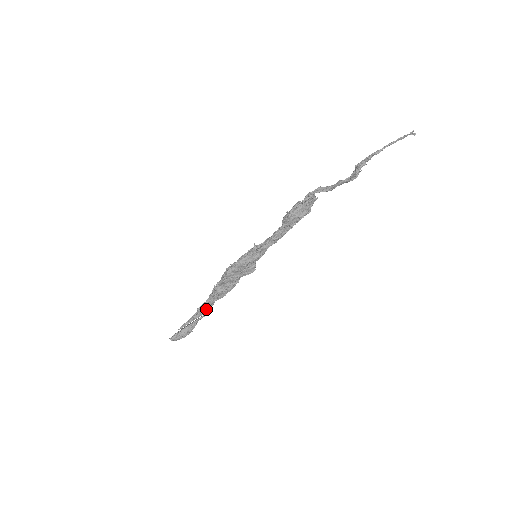
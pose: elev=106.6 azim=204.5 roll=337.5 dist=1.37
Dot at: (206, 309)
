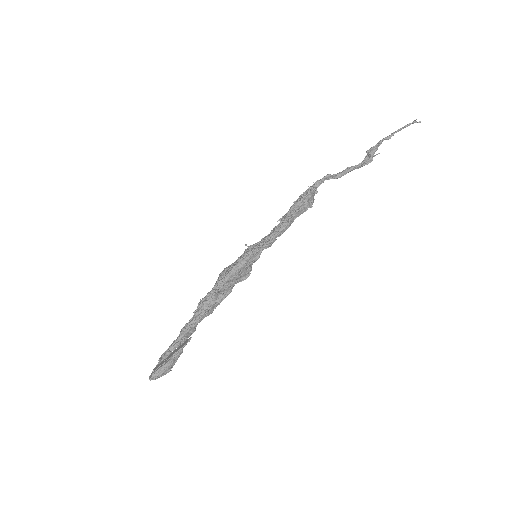
Dot at: (191, 331)
